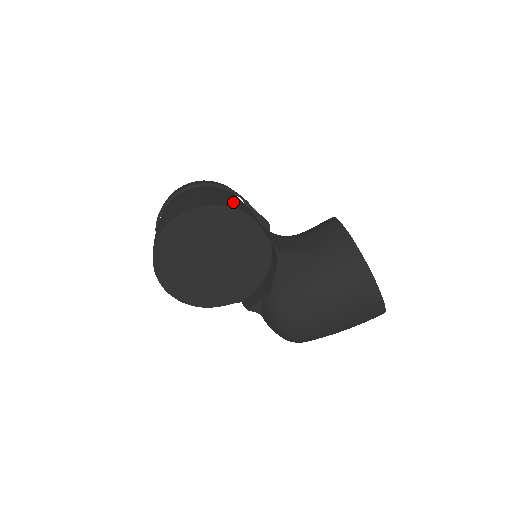
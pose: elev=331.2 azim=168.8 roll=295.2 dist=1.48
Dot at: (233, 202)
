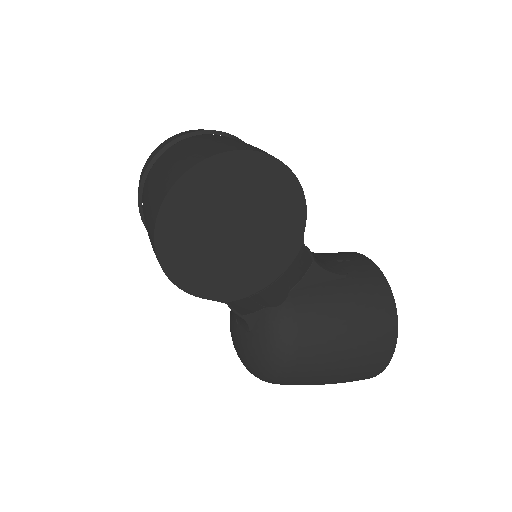
Dot at: occluded
